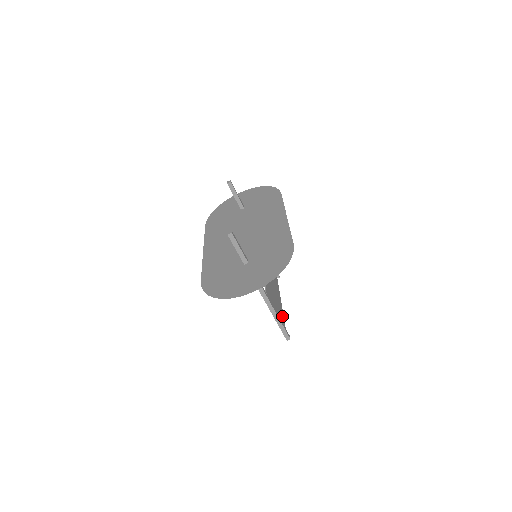
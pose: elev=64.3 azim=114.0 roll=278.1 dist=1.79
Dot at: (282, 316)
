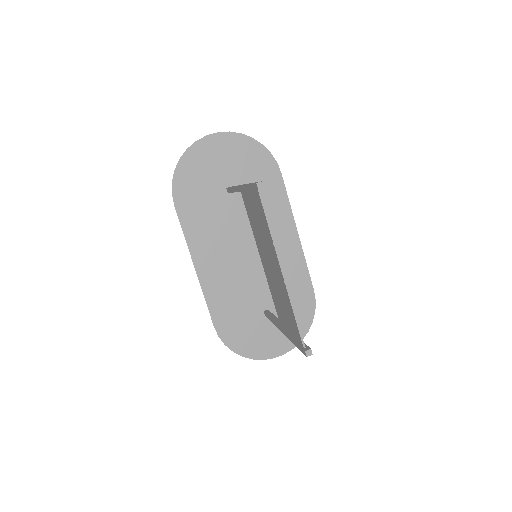
Dot at: (268, 227)
